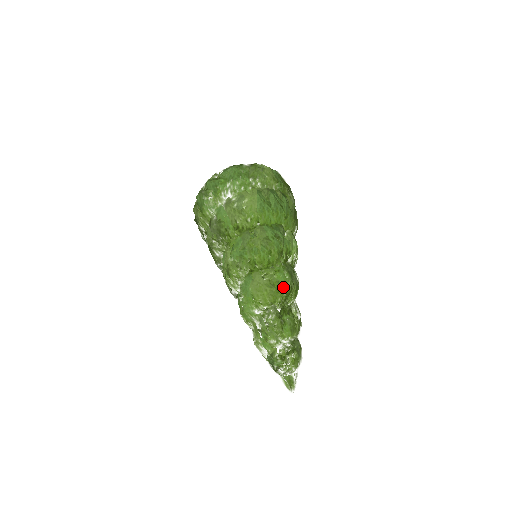
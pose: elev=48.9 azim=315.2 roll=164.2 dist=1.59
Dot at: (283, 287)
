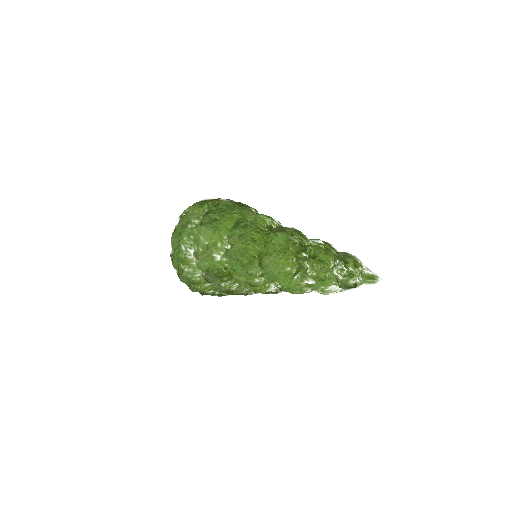
Dot at: (287, 243)
